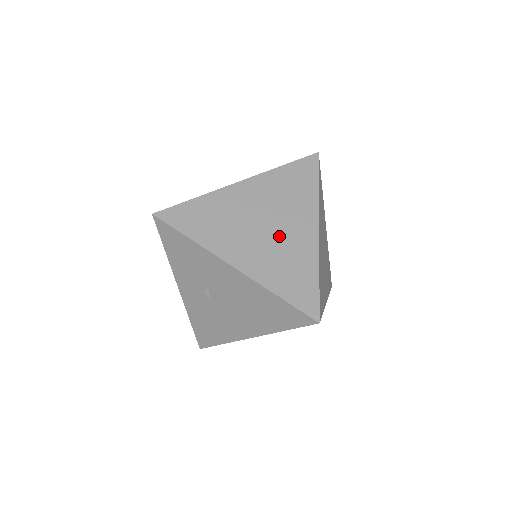
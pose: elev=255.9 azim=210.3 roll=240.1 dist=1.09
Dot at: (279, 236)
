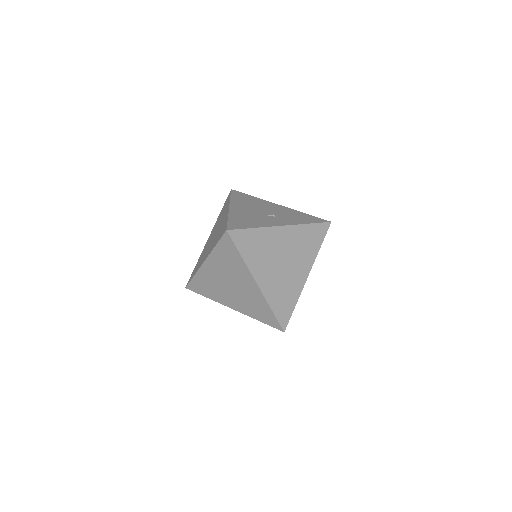
Dot at: (241, 291)
